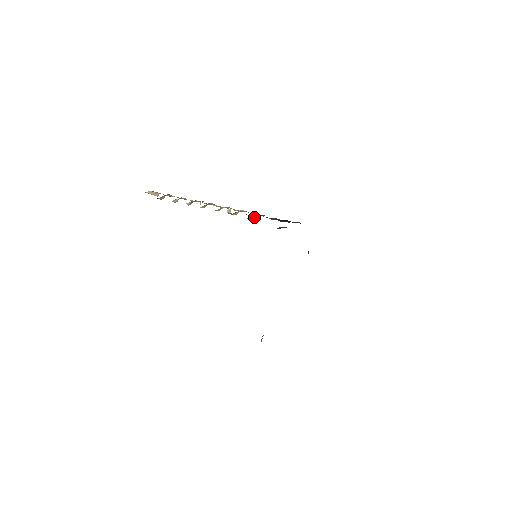
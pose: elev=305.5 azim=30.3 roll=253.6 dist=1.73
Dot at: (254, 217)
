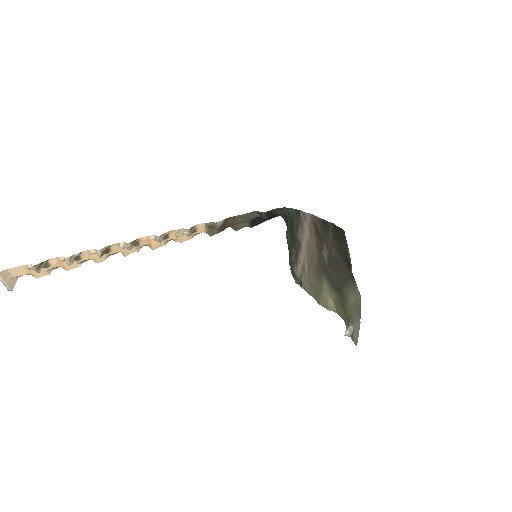
Dot at: (222, 223)
